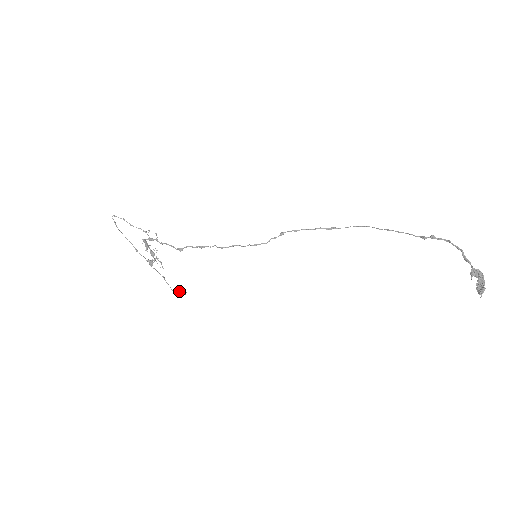
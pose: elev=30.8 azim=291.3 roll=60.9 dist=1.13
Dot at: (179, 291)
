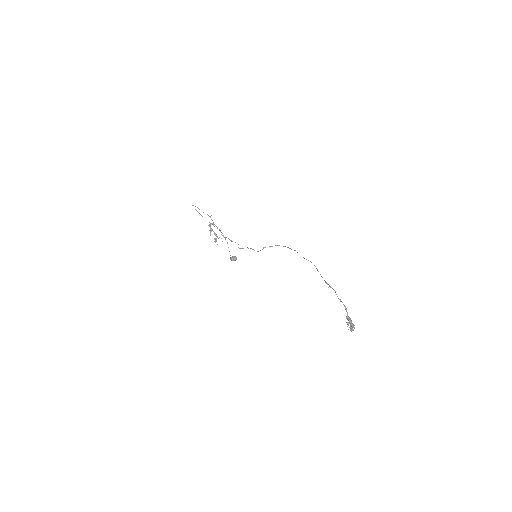
Dot at: (232, 260)
